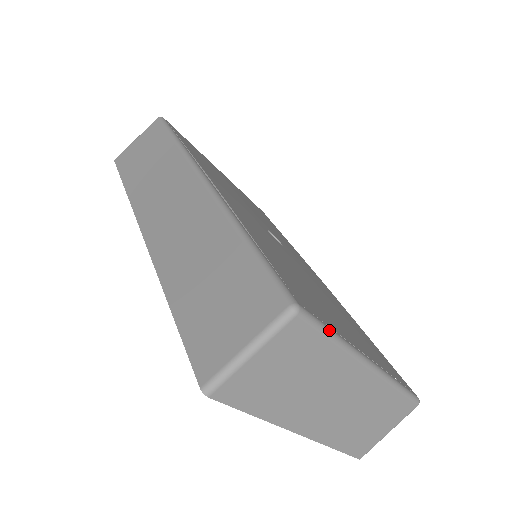
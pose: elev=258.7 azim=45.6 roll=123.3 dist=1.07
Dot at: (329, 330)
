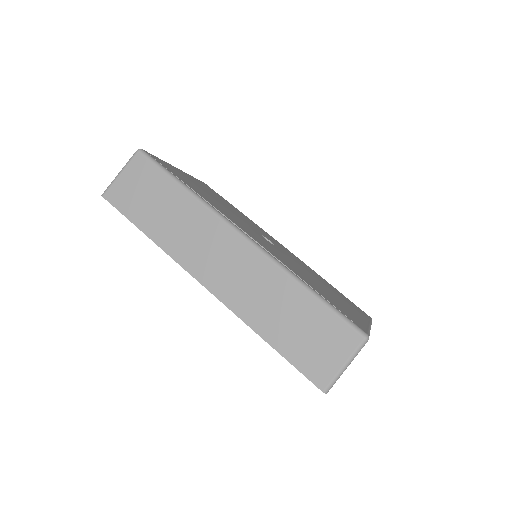
Dot at: (369, 332)
